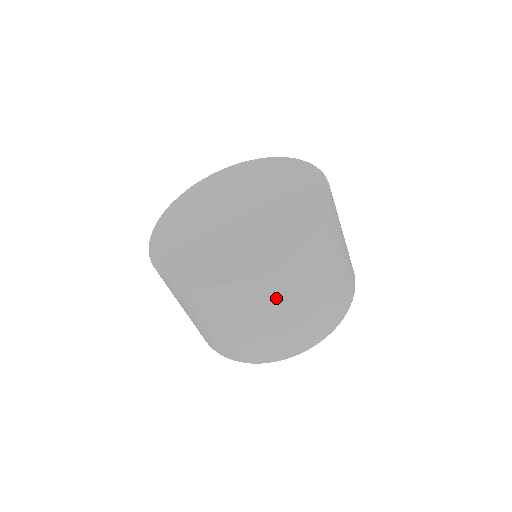
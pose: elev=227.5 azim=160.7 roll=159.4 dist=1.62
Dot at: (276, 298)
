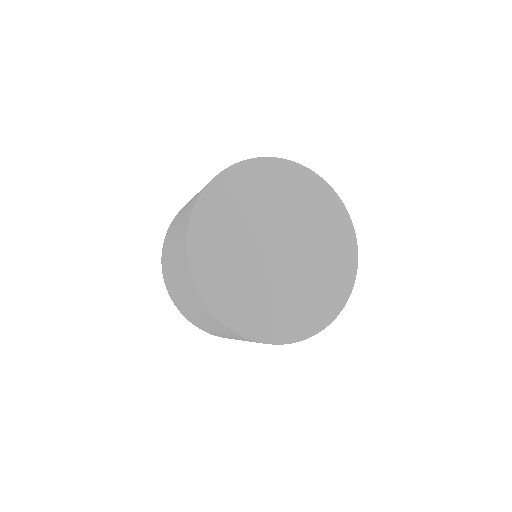
Dot at: occluded
